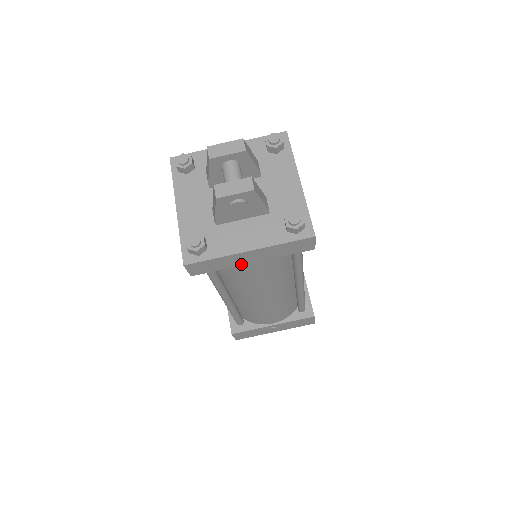
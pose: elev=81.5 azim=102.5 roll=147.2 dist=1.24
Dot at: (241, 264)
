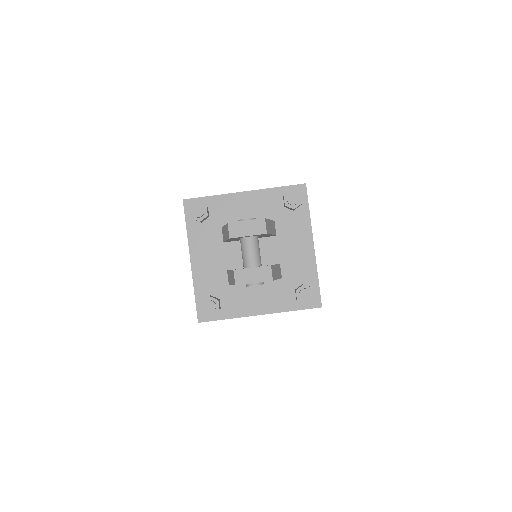
Dot at: occluded
